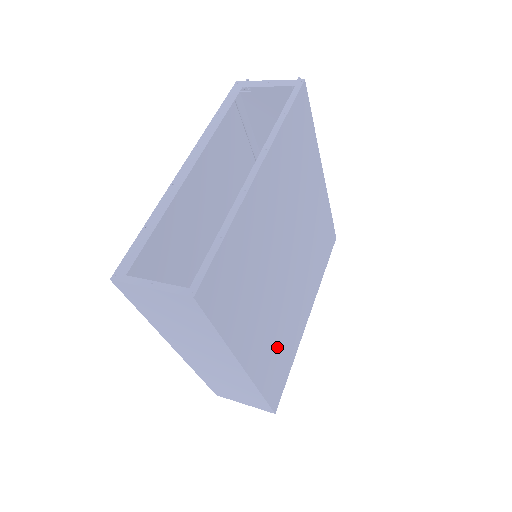
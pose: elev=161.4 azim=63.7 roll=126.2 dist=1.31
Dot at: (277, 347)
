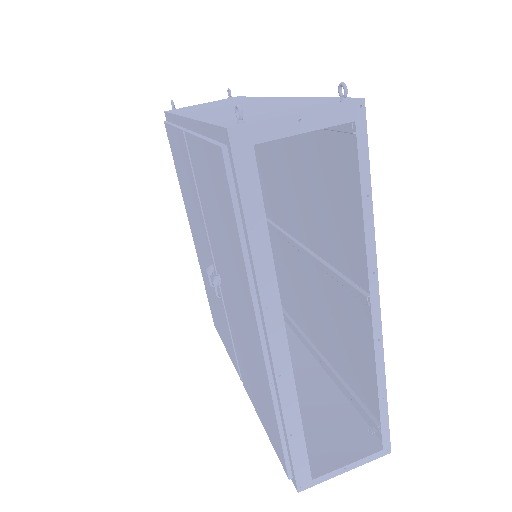
Dot at: (289, 295)
